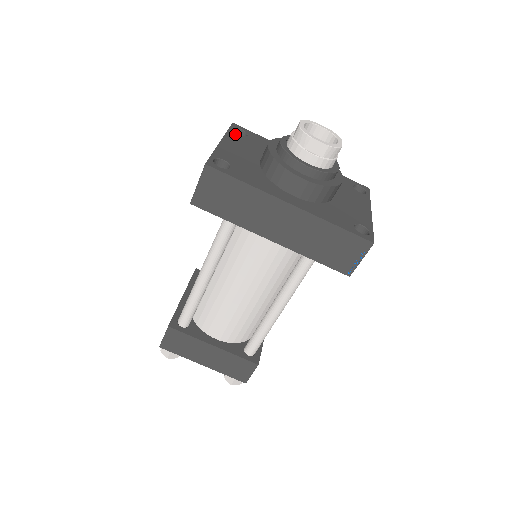
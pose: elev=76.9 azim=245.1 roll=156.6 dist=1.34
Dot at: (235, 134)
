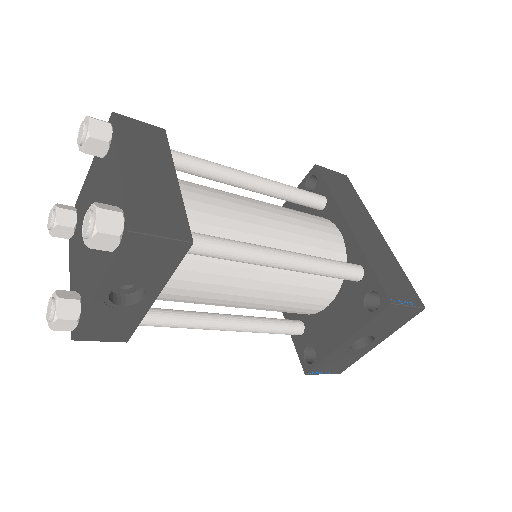
Dot at: occluded
